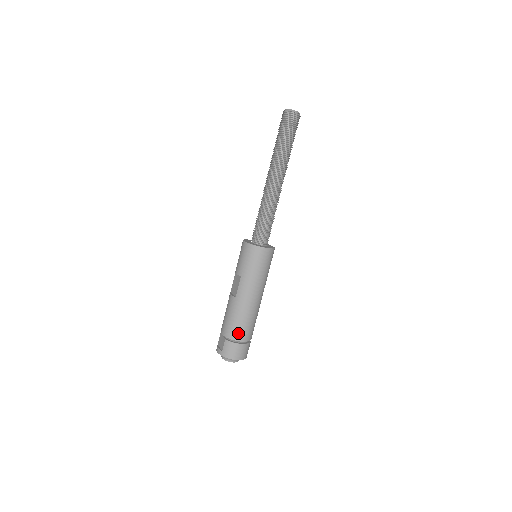
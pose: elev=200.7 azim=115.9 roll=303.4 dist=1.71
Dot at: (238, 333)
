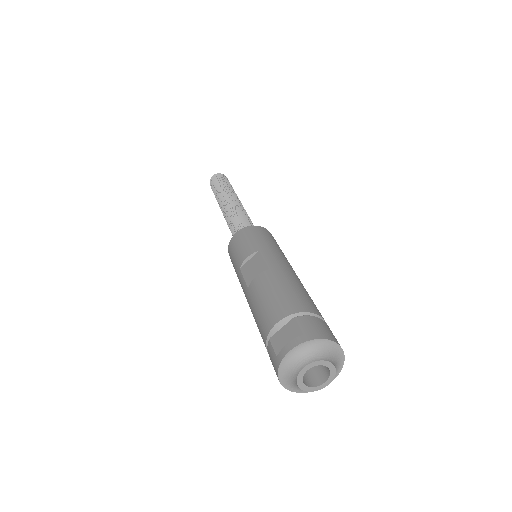
Dot at: (308, 304)
